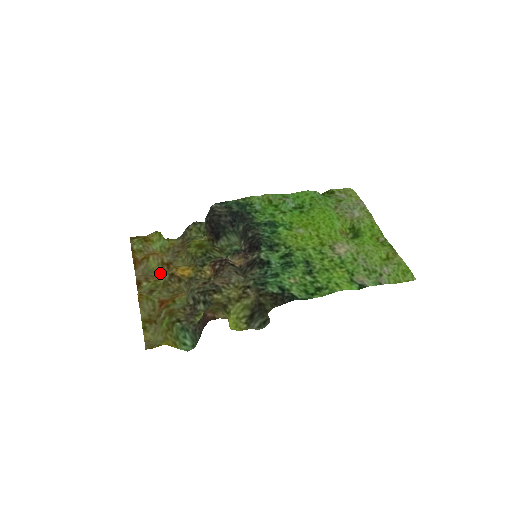
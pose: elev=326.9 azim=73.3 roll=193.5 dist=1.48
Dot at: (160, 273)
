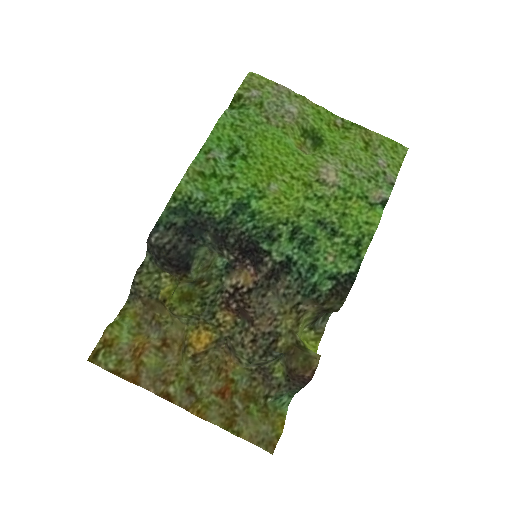
Dot at: (166, 360)
